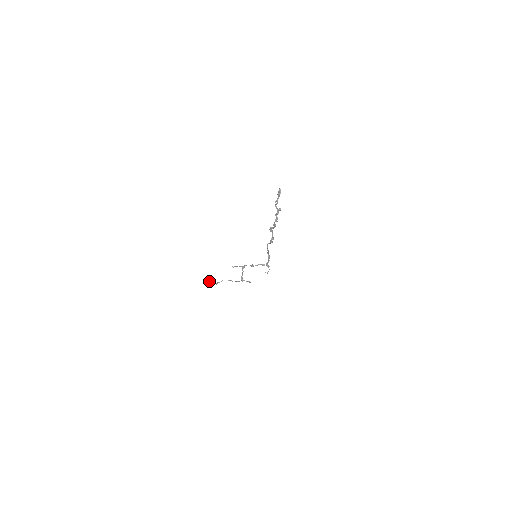
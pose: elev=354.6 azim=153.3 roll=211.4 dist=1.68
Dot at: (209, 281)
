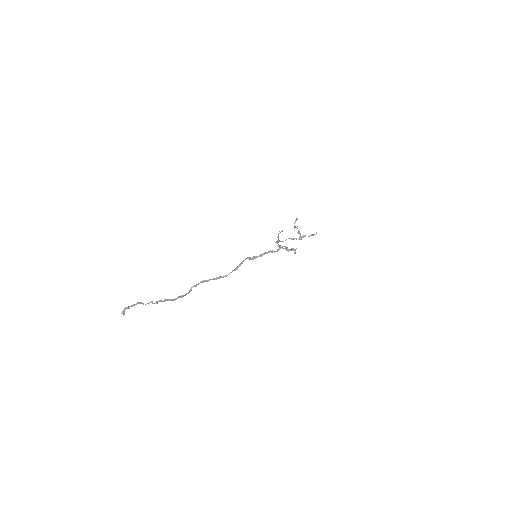
Dot at: (296, 218)
